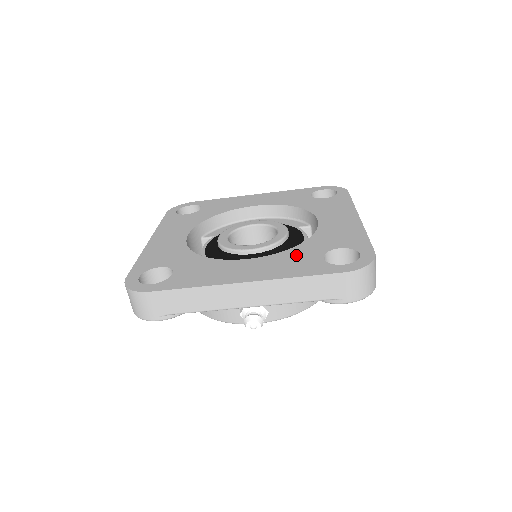
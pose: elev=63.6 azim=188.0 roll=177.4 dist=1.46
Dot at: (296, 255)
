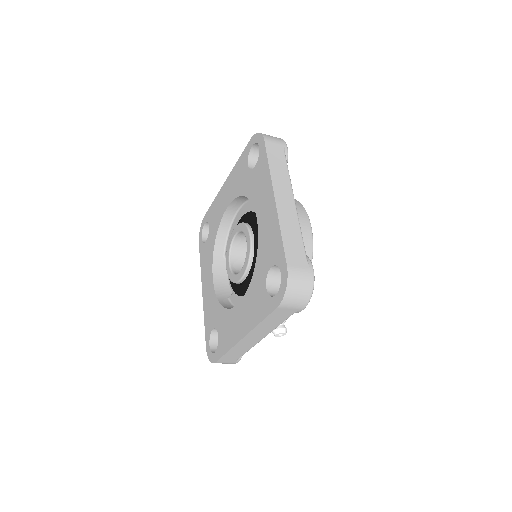
Dot at: (255, 289)
